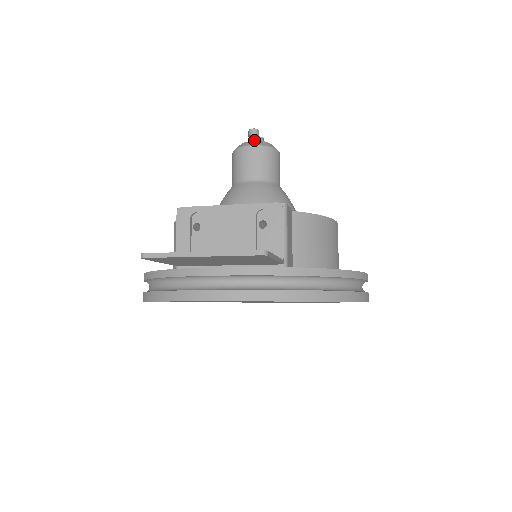
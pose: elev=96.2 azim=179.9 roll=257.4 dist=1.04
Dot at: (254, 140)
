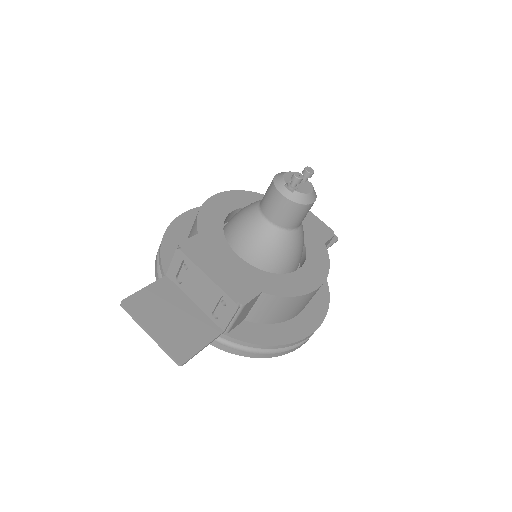
Dot at: (293, 185)
